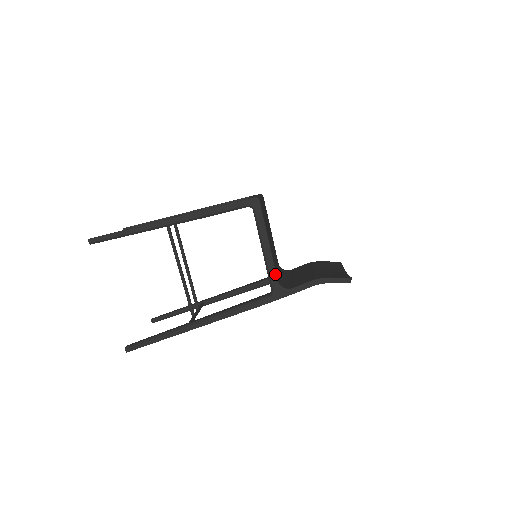
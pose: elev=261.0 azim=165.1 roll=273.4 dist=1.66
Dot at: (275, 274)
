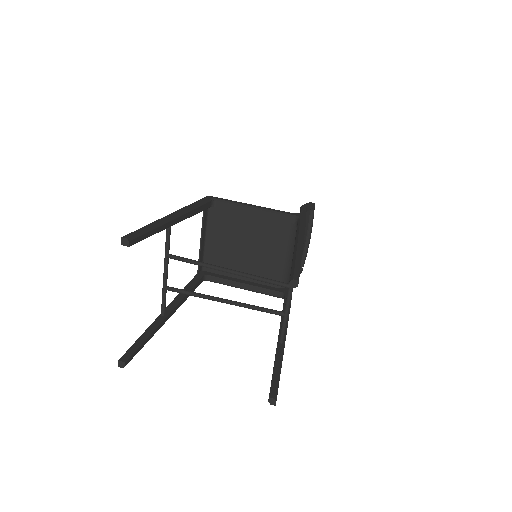
Dot at: (281, 211)
